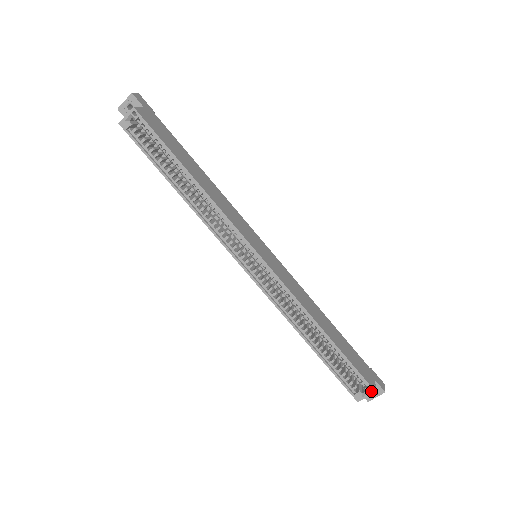
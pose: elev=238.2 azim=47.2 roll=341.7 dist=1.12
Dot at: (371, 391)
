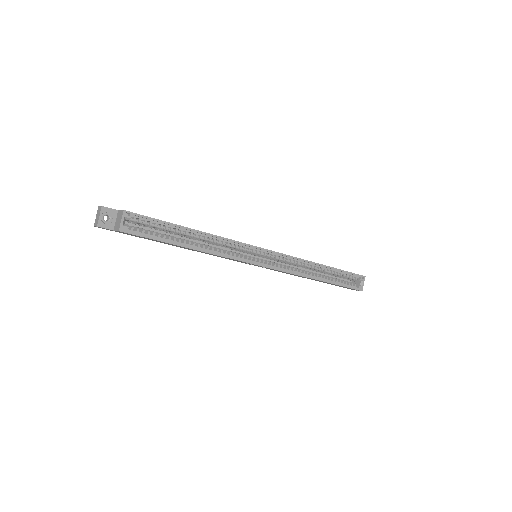
Dot at: (363, 278)
